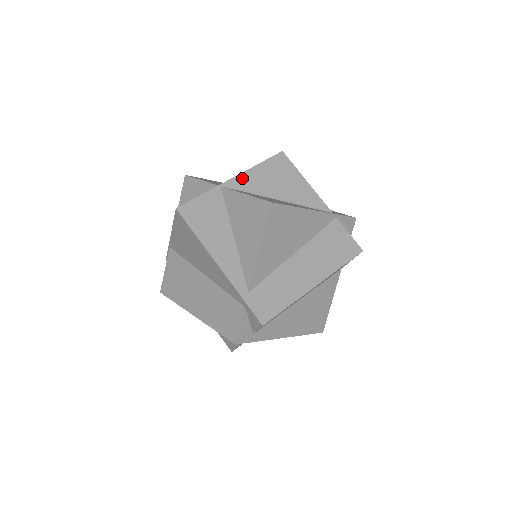
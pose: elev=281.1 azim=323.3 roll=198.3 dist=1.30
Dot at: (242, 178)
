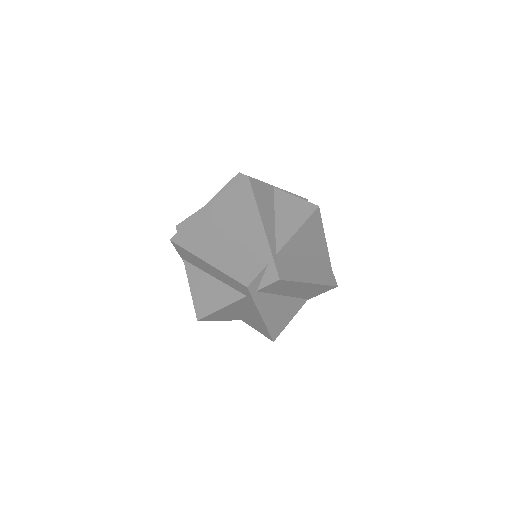
Dot at: occluded
